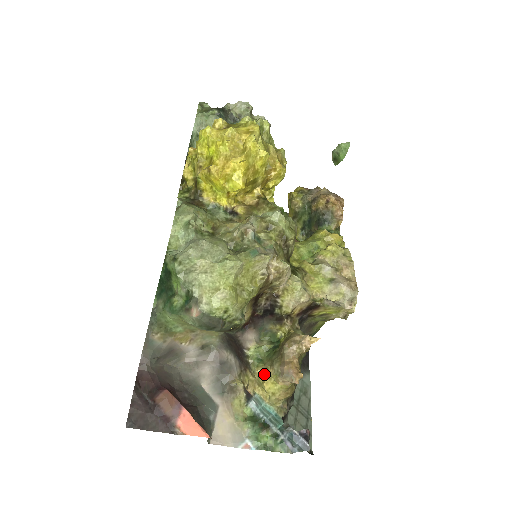
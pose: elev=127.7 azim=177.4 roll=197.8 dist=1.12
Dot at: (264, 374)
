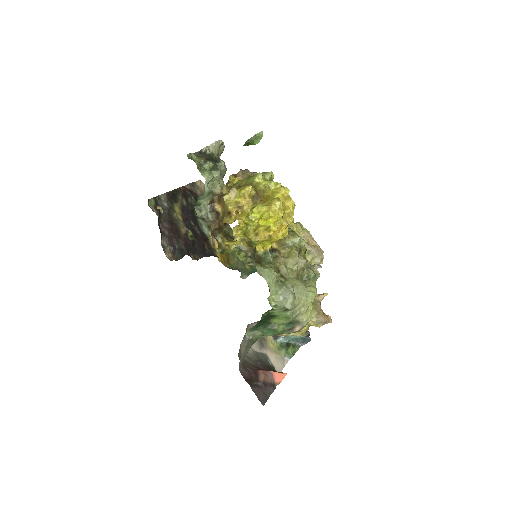
Dot at: occluded
